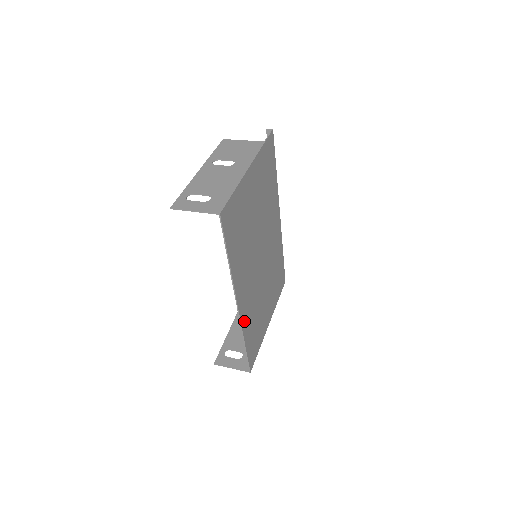
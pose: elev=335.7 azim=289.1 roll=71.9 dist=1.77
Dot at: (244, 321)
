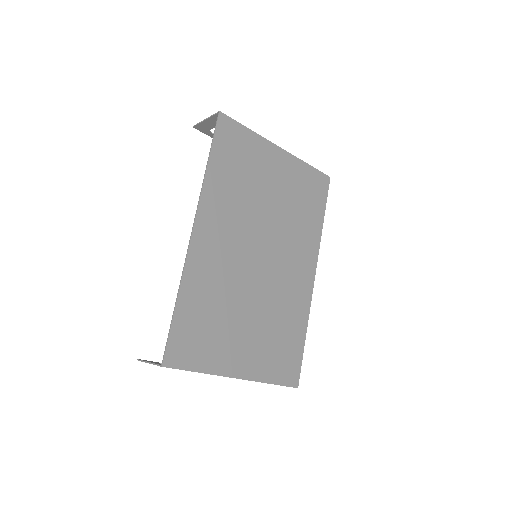
Dot at: (193, 268)
